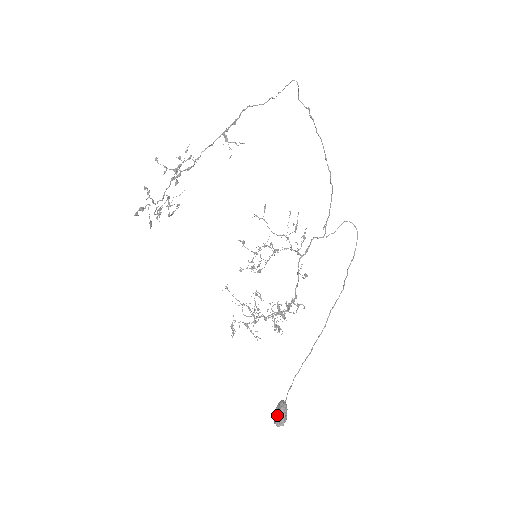
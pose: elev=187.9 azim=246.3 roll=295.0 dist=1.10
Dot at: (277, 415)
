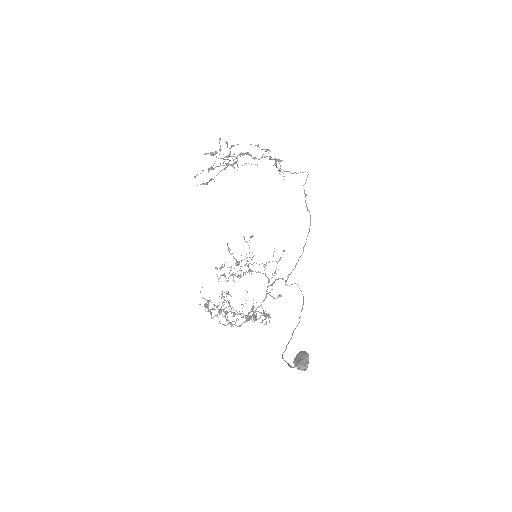
Dot at: (303, 358)
